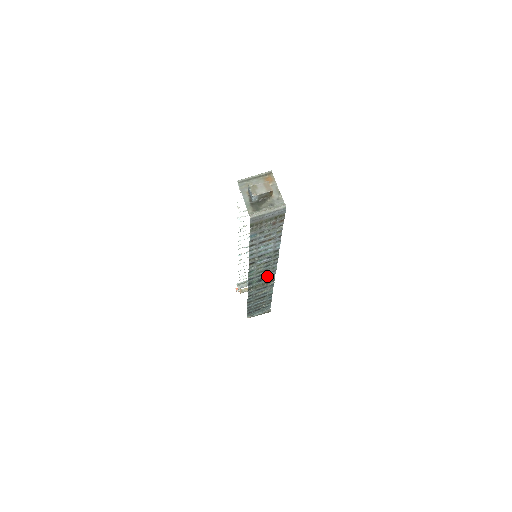
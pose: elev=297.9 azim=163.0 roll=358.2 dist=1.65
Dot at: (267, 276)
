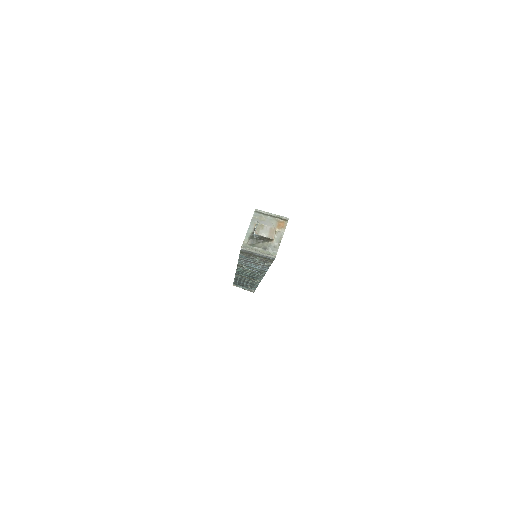
Dot at: (254, 276)
